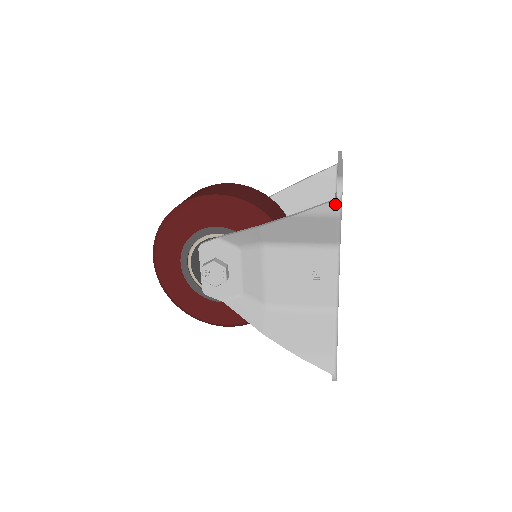
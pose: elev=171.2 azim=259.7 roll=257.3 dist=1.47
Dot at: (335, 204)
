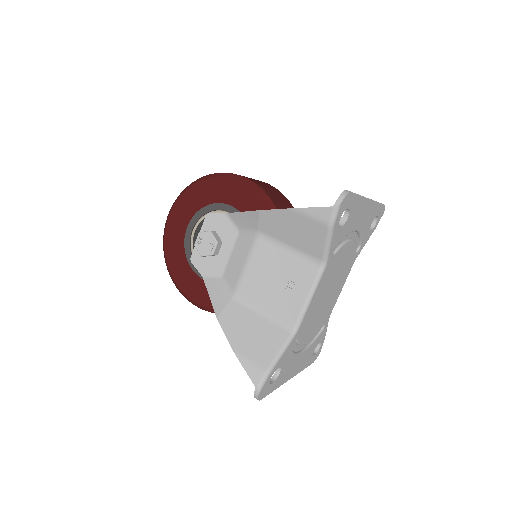
Dot at: (330, 211)
